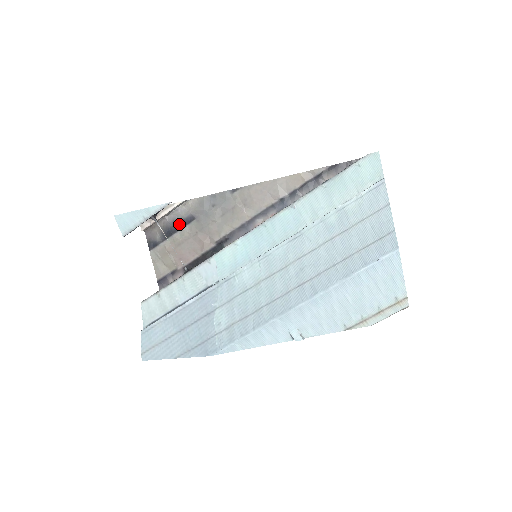
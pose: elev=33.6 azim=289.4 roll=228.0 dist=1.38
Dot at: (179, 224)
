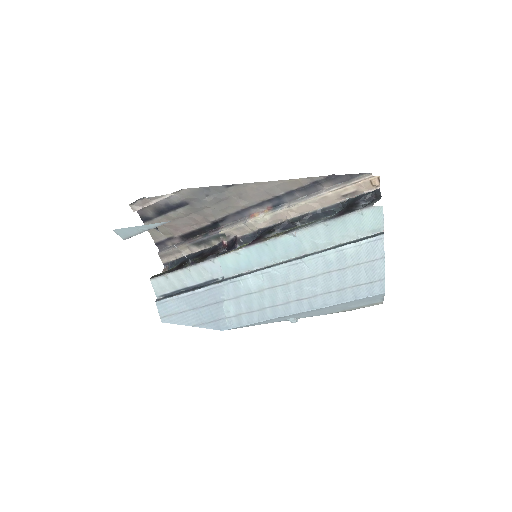
Dot at: (172, 207)
